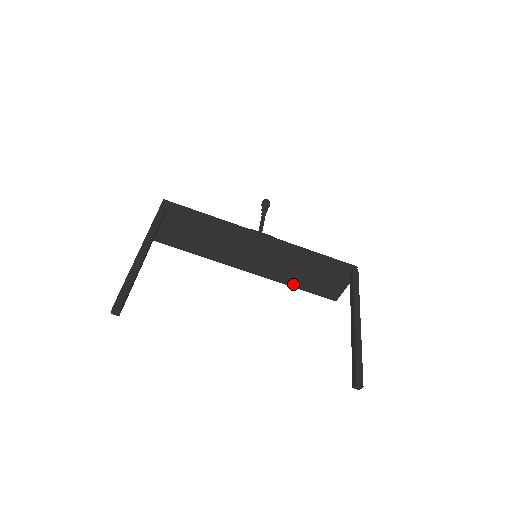
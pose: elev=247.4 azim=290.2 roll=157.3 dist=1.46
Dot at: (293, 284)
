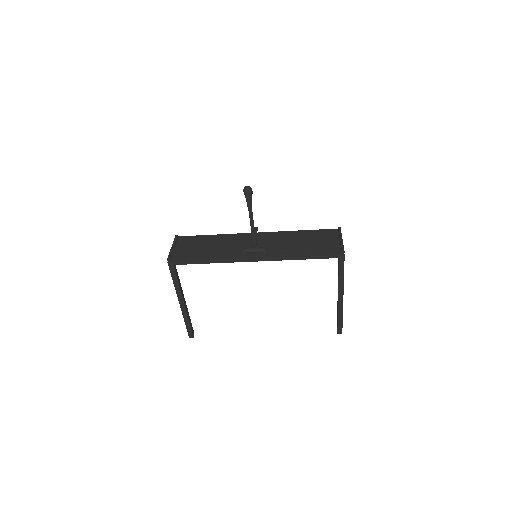
Dot at: occluded
